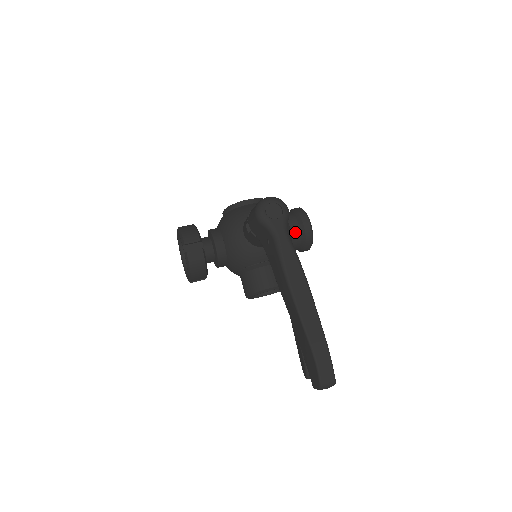
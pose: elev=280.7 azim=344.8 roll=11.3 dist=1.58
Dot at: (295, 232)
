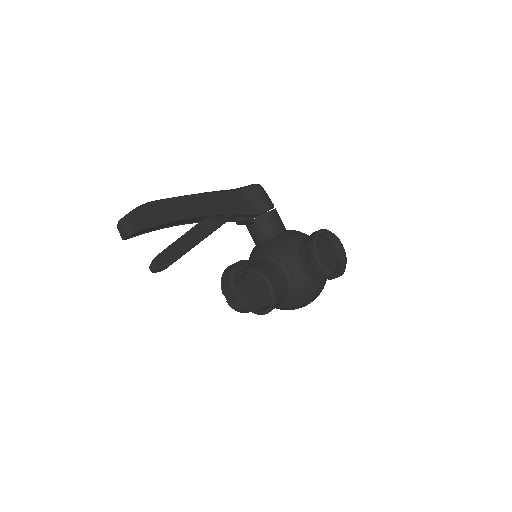
Dot at: (305, 242)
